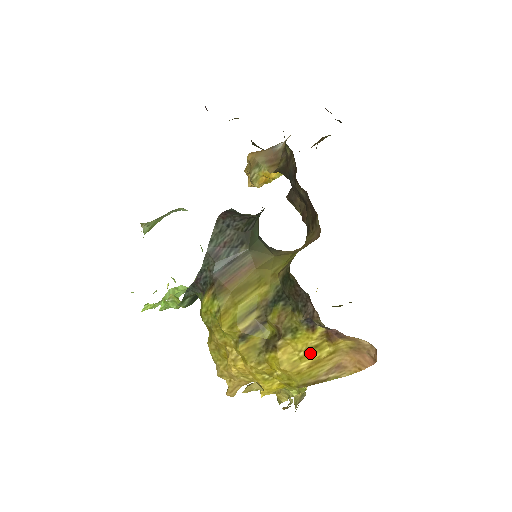
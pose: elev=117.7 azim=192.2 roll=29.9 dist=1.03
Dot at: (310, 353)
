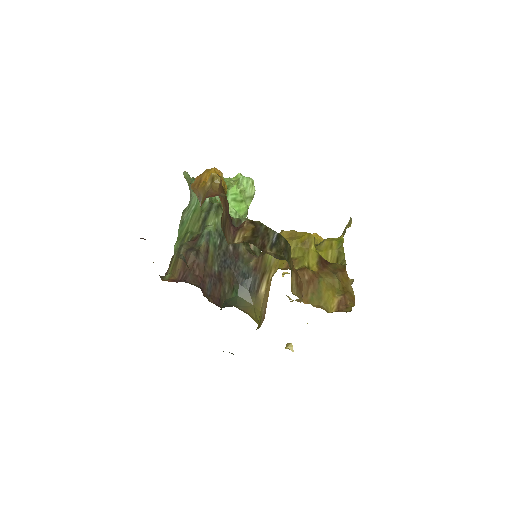
Dot at: occluded
